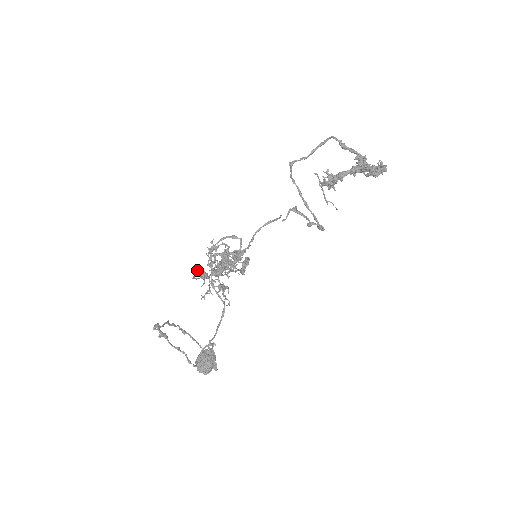
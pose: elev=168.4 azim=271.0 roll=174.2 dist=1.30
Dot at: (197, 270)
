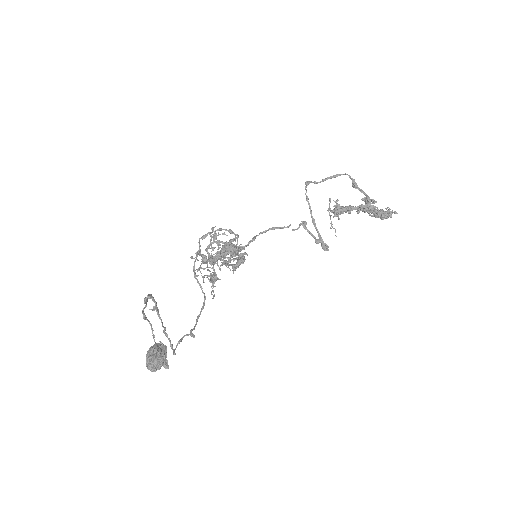
Dot at: (200, 251)
